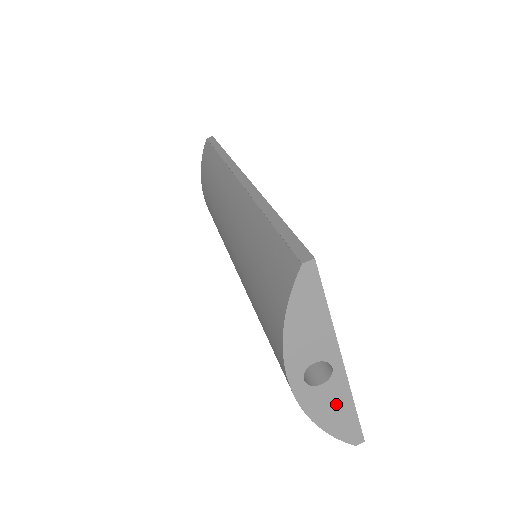
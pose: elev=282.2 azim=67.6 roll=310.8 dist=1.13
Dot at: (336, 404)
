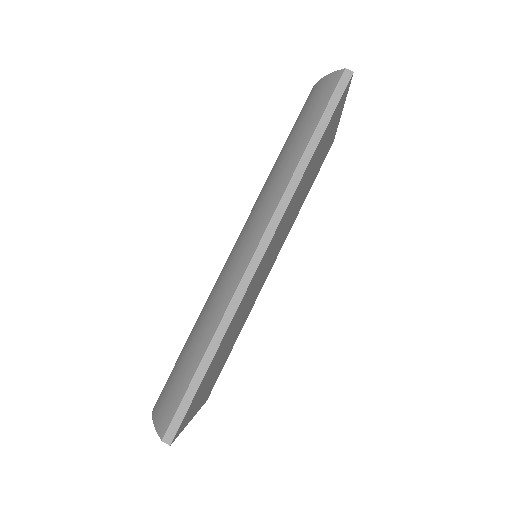
Dot at: occluded
